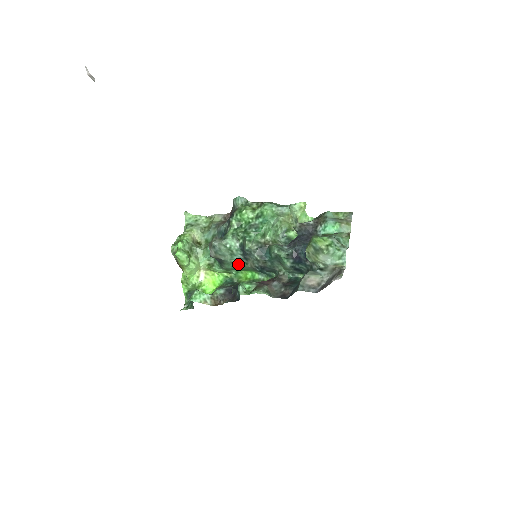
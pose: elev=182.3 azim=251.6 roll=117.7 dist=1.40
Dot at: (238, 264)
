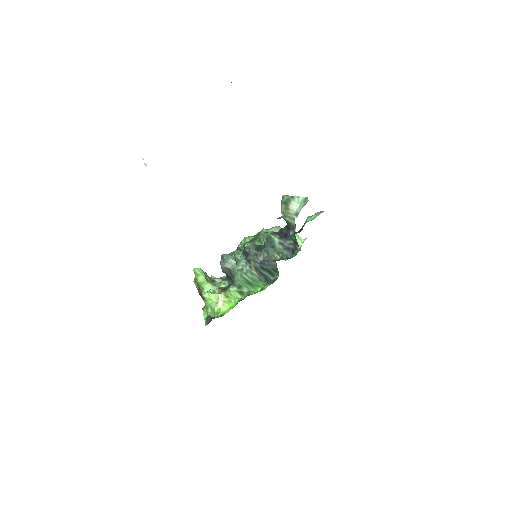
Dot at: (244, 271)
